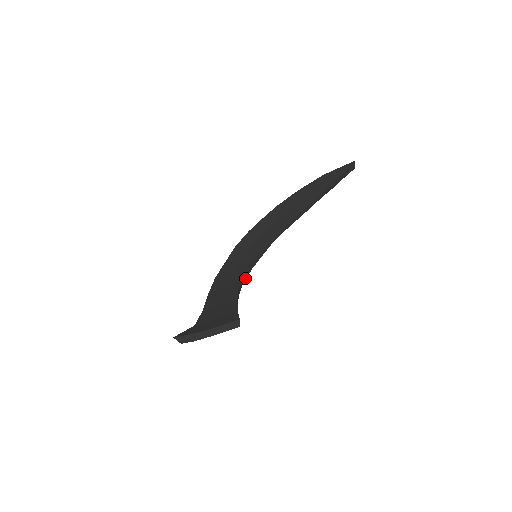
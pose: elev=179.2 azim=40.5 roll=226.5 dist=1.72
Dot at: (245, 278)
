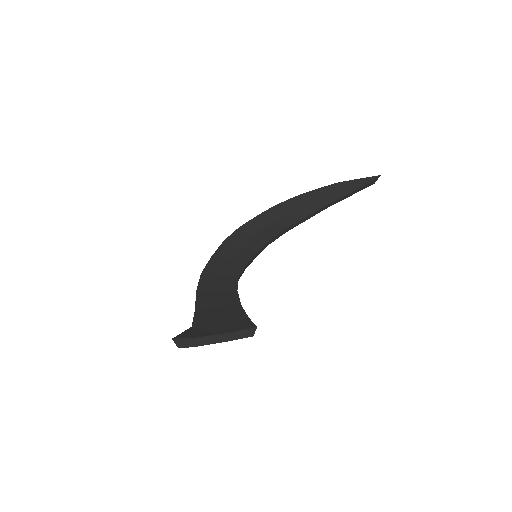
Dot at: occluded
